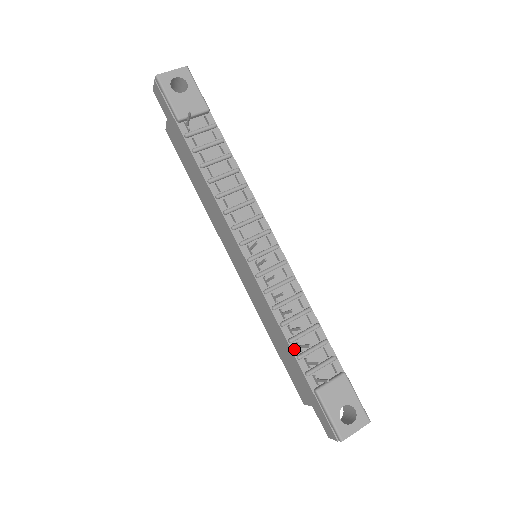
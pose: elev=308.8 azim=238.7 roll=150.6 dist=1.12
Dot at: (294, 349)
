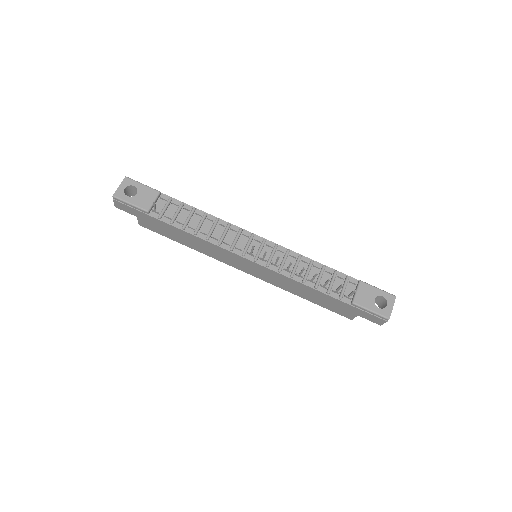
Dot at: (322, 290)
